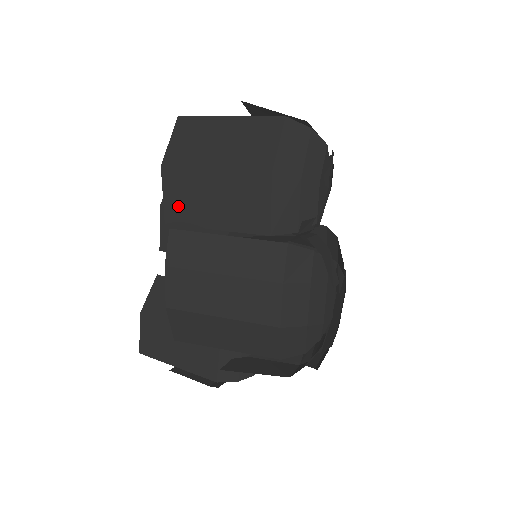
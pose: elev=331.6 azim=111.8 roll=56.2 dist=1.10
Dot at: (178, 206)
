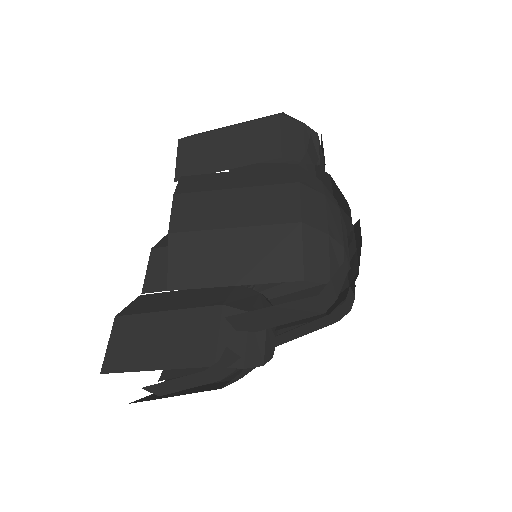
Dot at: (191, 163)
